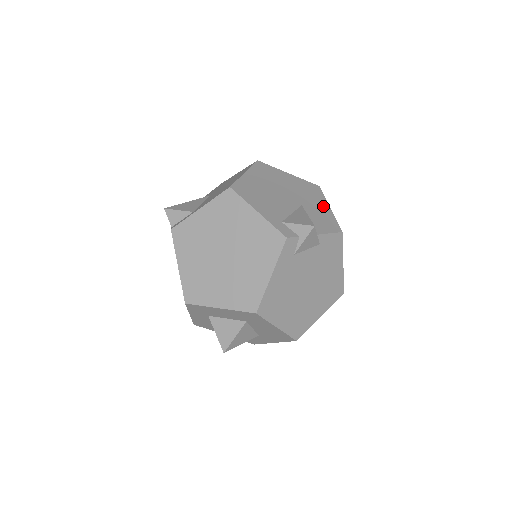
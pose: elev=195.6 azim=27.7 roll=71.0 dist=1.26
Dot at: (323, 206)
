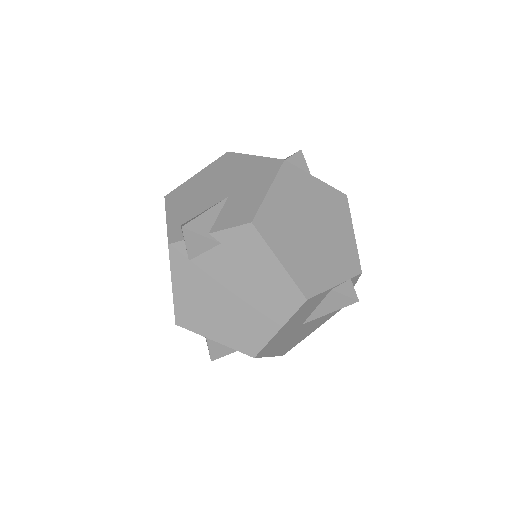
Dot at: (259, 189)
